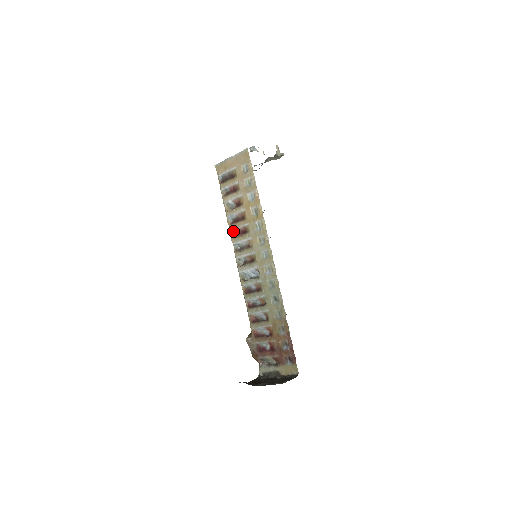
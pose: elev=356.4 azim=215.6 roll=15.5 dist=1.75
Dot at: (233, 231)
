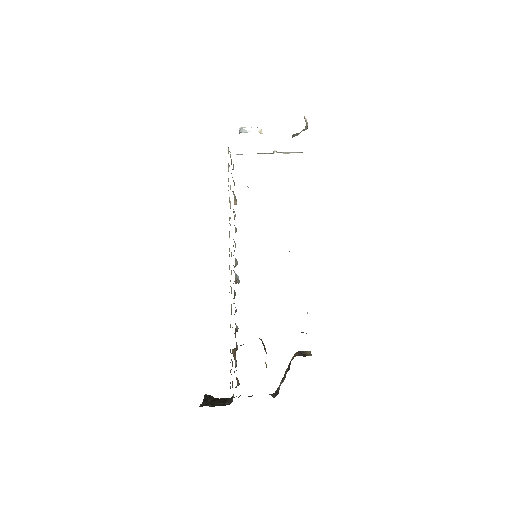
Dot at: (235, 227)
